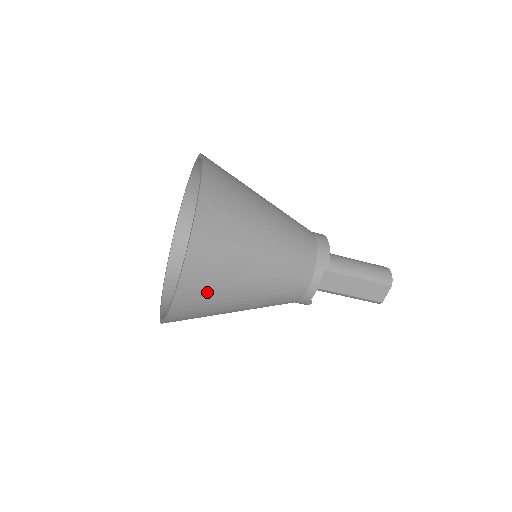
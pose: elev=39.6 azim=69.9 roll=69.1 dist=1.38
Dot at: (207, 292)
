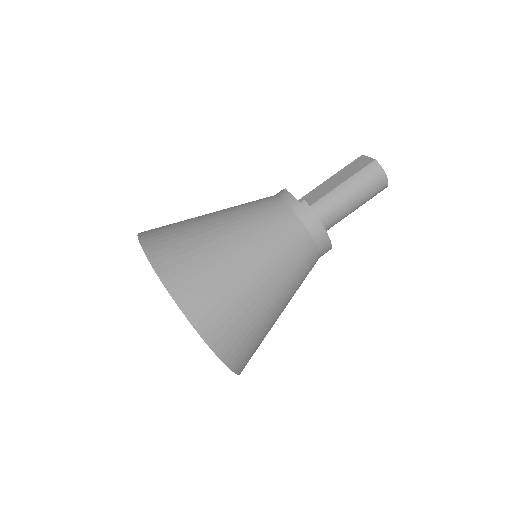
Dot at: (172, 234)
